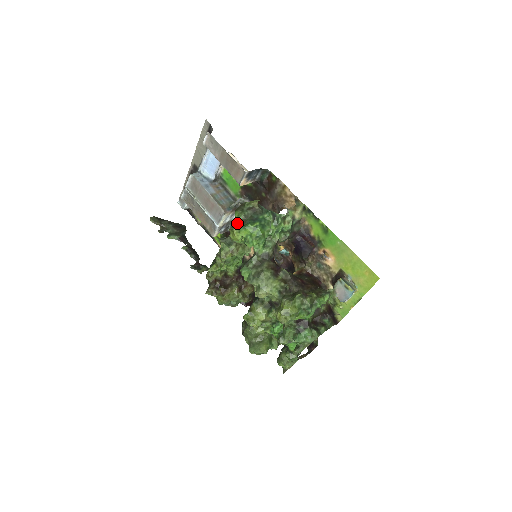
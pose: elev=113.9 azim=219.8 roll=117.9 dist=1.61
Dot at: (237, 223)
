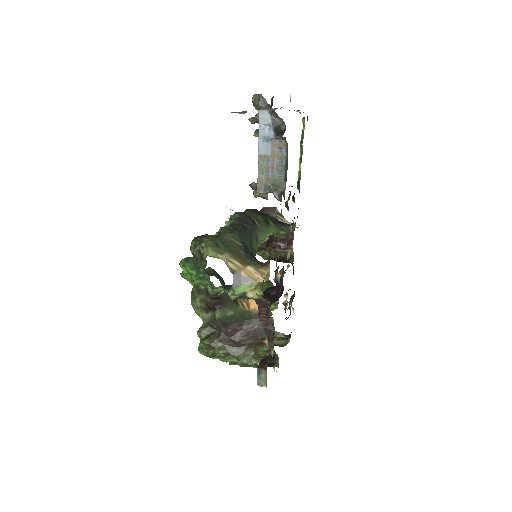
Dot at: (223, 231)
